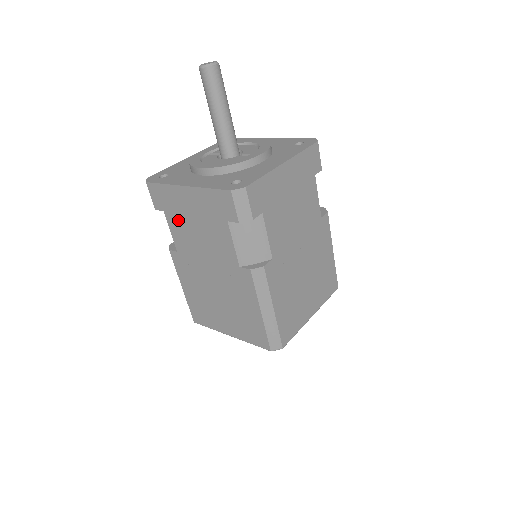
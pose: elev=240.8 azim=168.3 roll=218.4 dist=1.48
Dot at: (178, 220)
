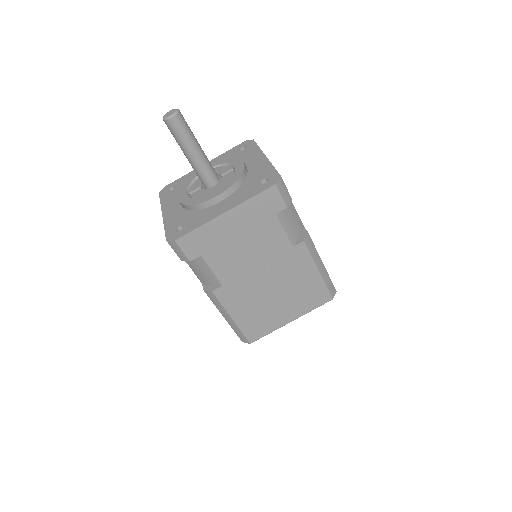
Dot at: (220, 252)
